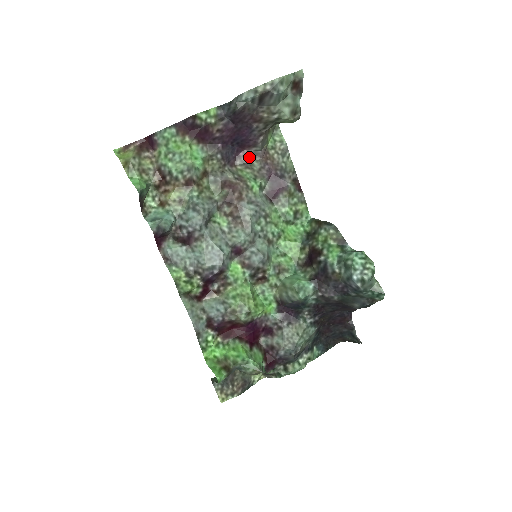
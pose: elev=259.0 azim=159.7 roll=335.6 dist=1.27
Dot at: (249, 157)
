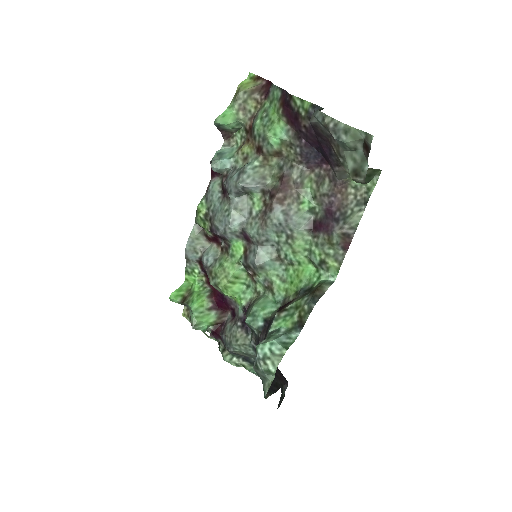
Dot at: (328, 175)
